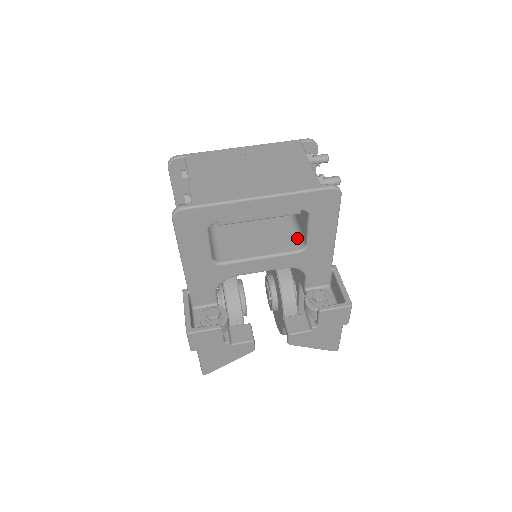
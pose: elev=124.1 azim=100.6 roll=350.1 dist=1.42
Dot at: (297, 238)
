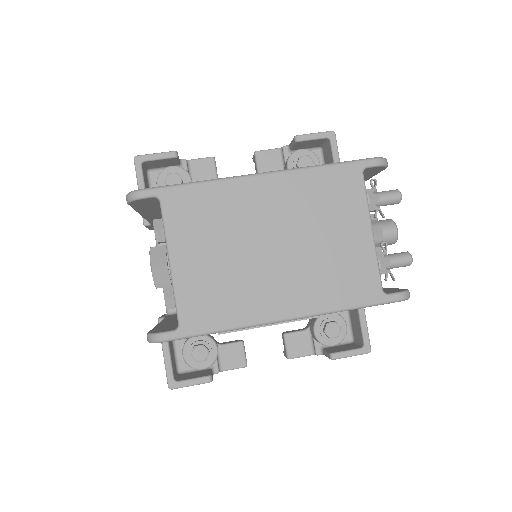
Dot at: occluded
